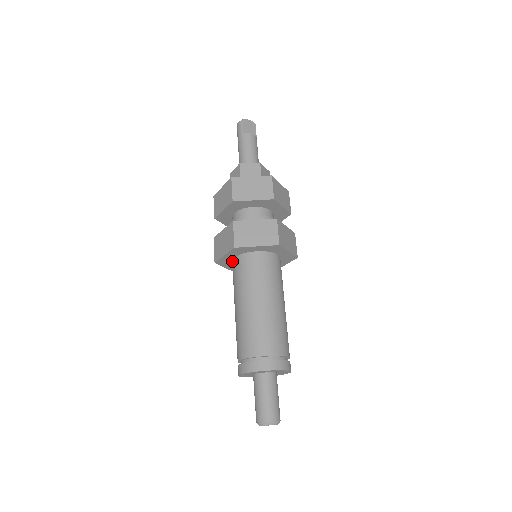
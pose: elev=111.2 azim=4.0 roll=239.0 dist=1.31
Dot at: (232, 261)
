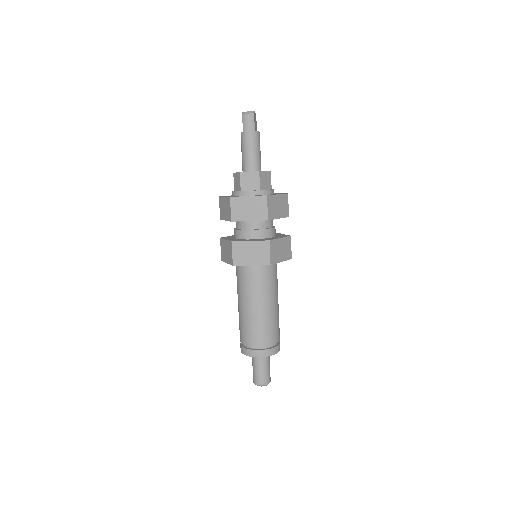
Dot at: occluded
